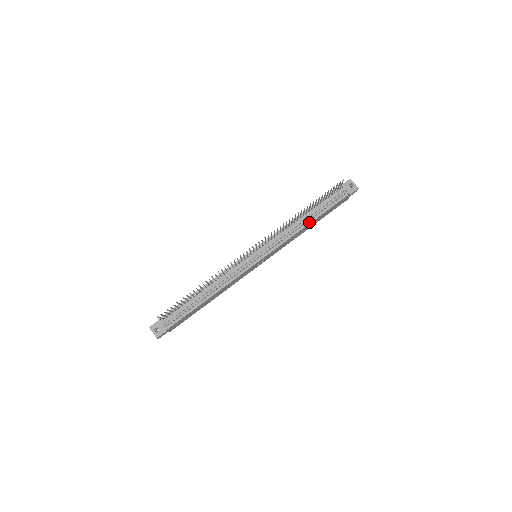
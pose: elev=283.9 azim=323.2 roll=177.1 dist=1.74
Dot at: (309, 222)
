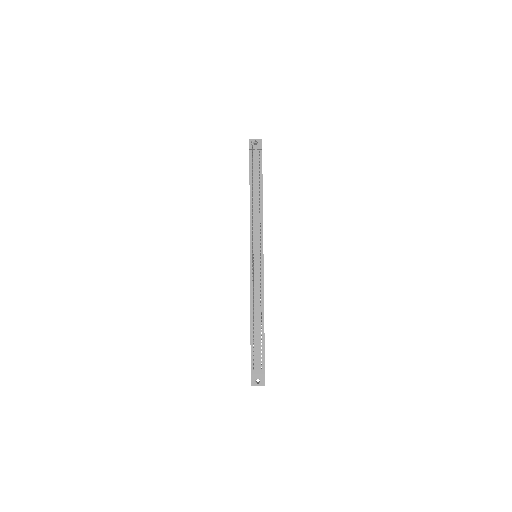
Dot at: (261, 195)
